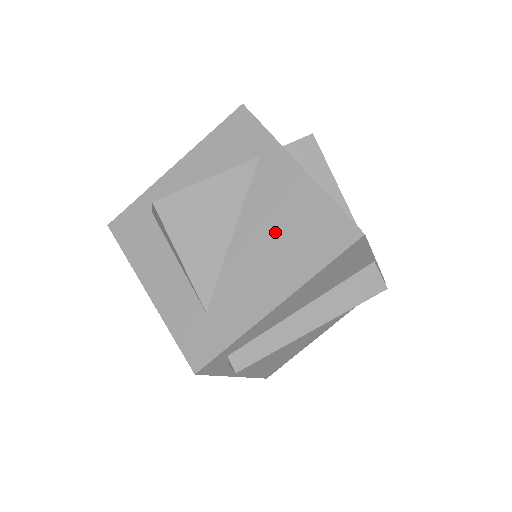
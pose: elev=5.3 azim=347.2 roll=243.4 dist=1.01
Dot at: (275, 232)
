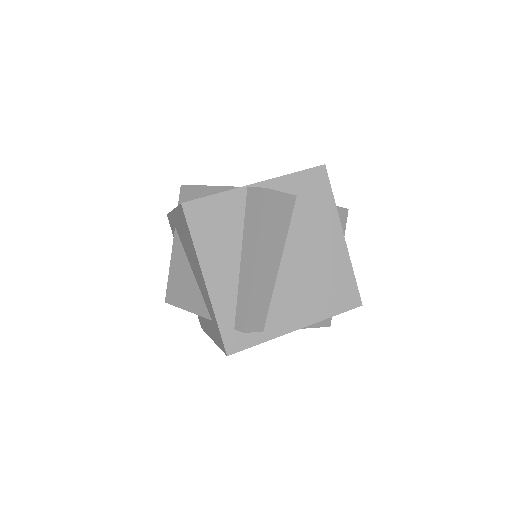
Dot at: (189, 250)
